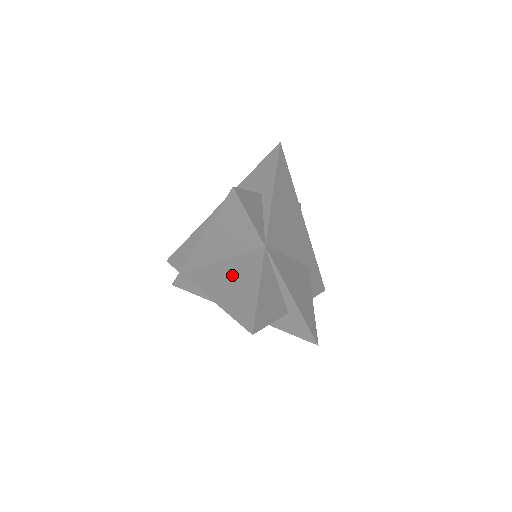
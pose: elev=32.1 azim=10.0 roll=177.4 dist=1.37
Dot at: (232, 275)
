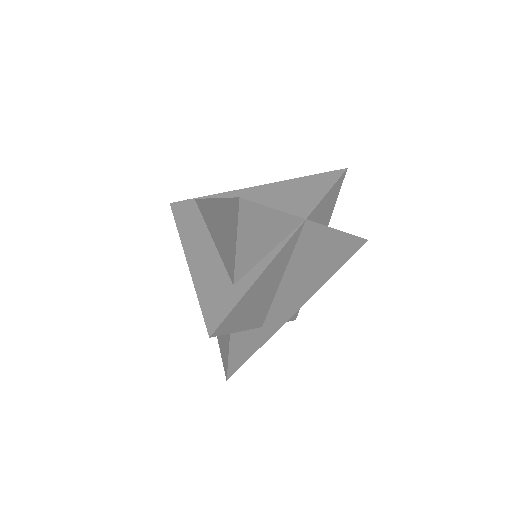
Dot at: occluded
